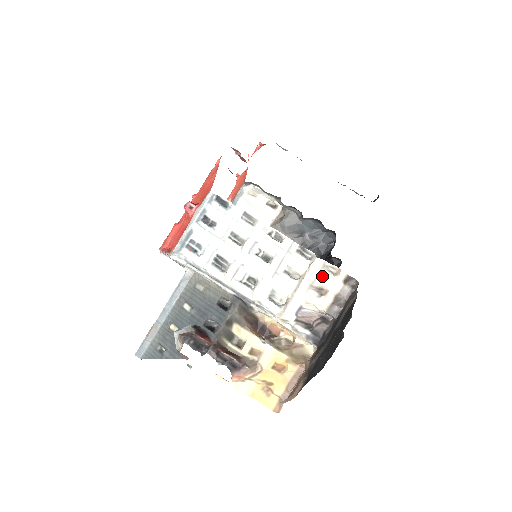
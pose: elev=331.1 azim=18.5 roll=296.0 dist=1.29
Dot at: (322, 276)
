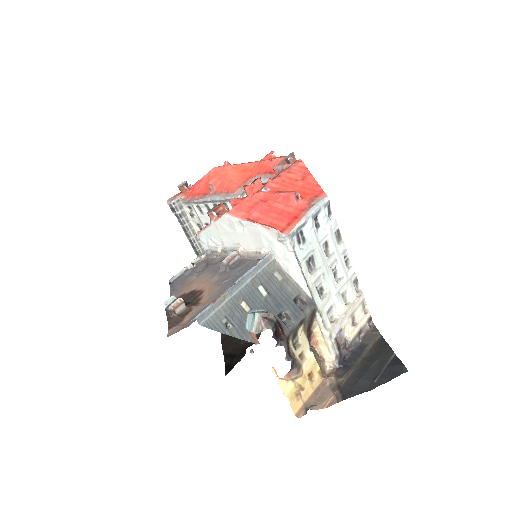
Dot at: (359, 309)
